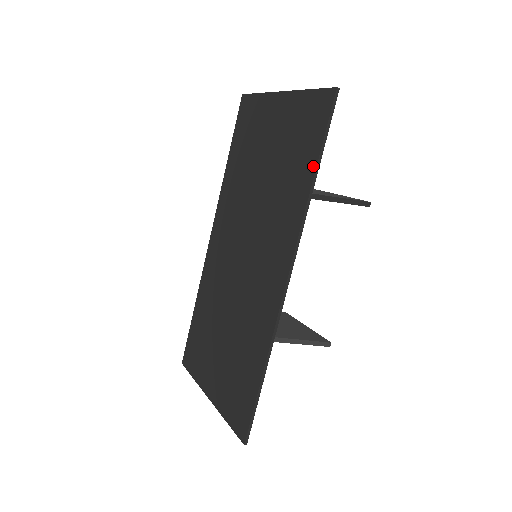
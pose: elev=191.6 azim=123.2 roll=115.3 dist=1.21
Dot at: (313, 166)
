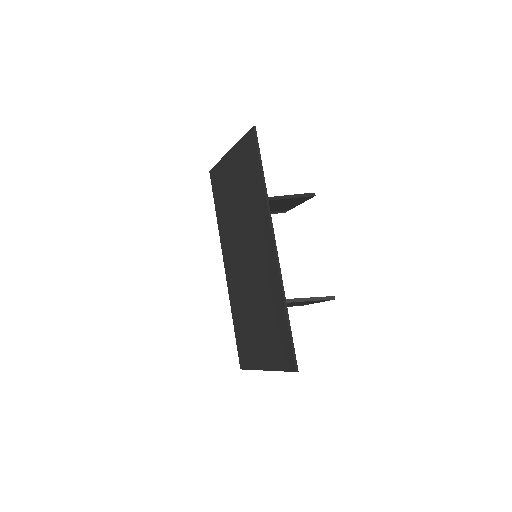
Dot at: (260, 173)
